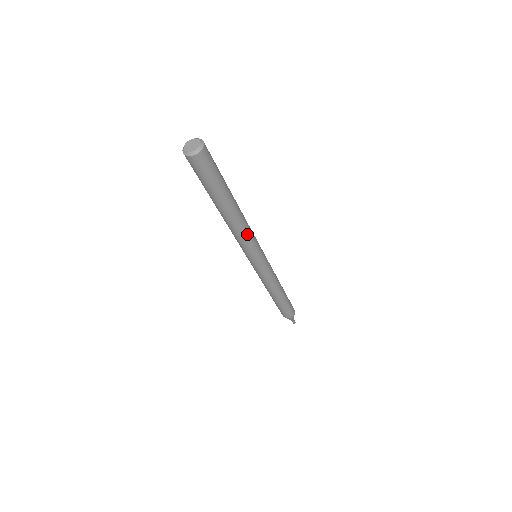
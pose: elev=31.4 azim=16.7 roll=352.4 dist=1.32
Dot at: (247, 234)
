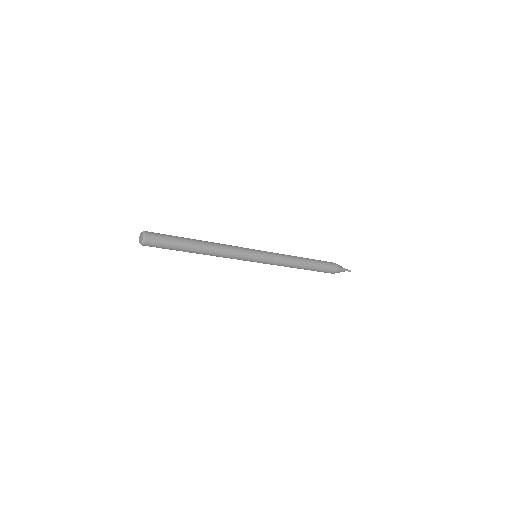
Dot at: (226, 257)
